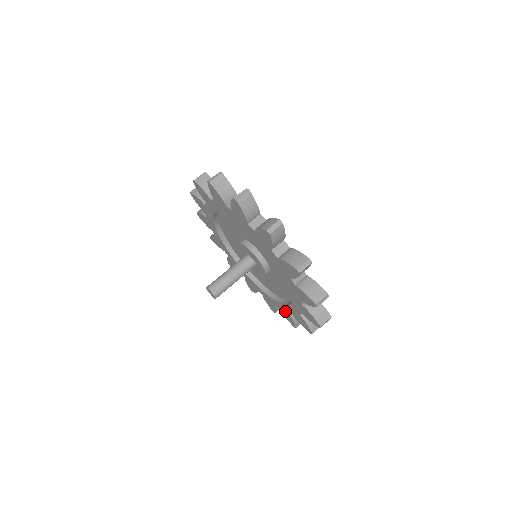
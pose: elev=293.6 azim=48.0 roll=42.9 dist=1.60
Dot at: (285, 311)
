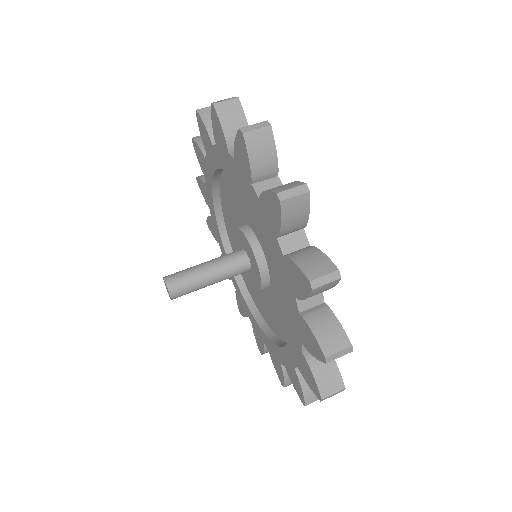
Dot at: (259, 334)
